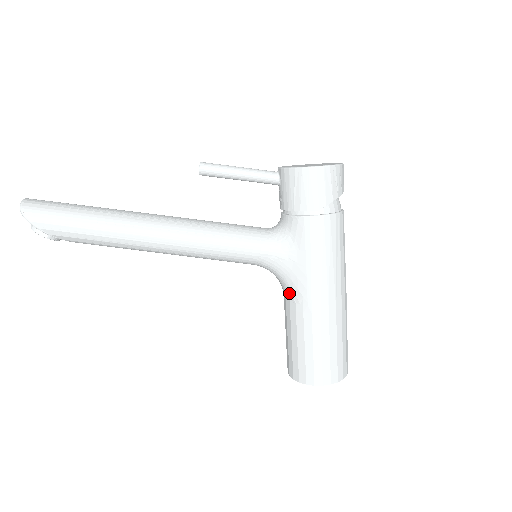
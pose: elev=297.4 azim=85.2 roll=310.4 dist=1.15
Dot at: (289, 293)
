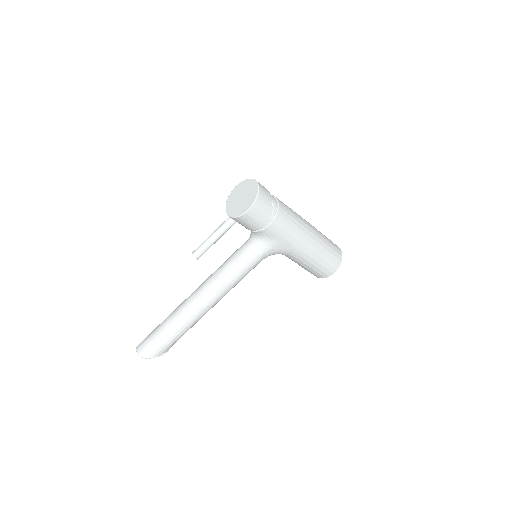
Dot at: (287, 255)
